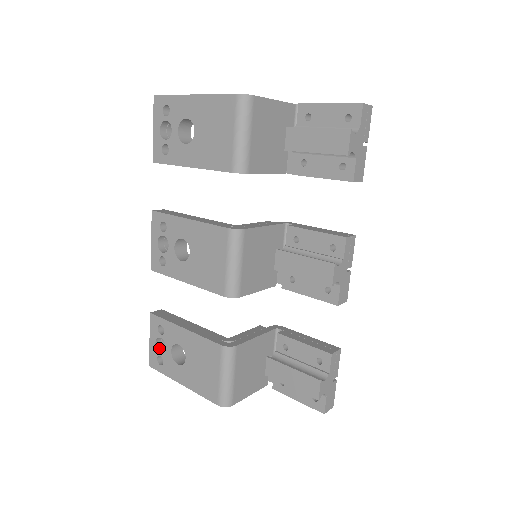
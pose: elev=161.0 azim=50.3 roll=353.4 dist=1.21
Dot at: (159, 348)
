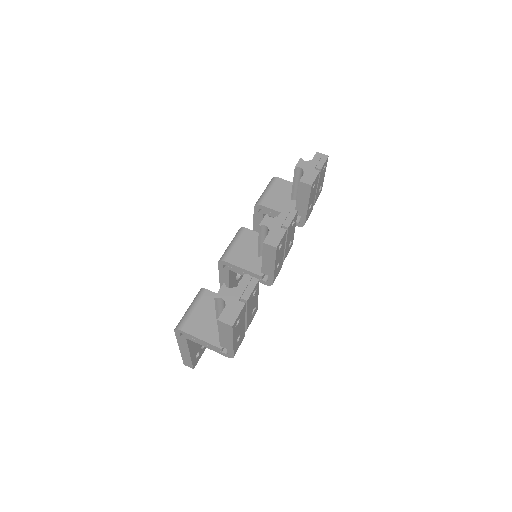
Dot at: occluded
